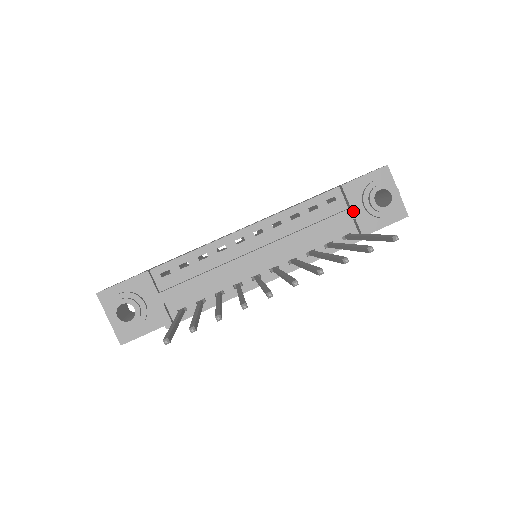
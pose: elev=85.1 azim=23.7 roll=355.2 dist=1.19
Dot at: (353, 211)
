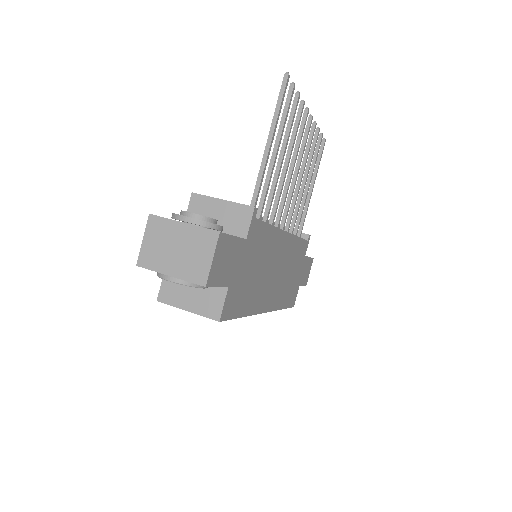
Dot at: occluded
